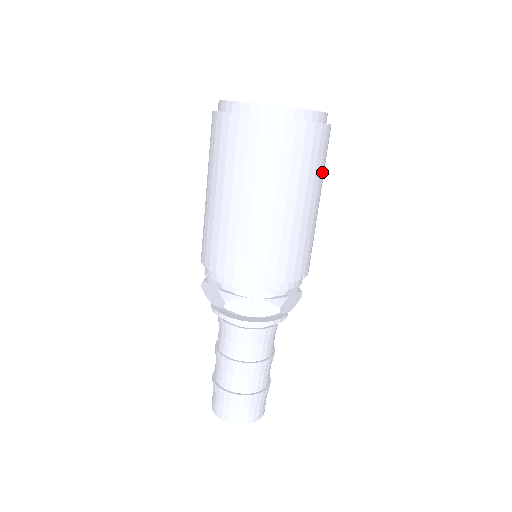
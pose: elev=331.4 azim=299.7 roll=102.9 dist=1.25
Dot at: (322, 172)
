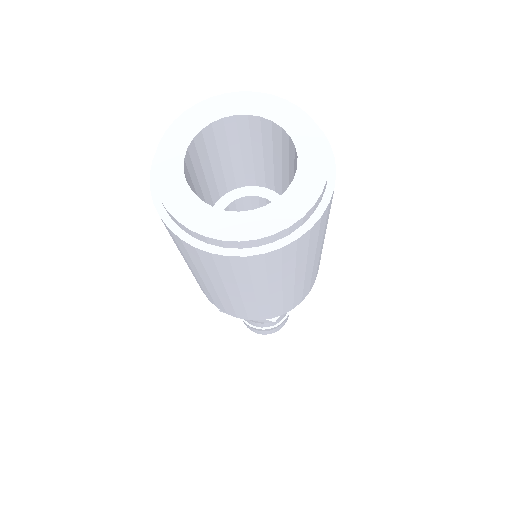
Dot at: occluded
